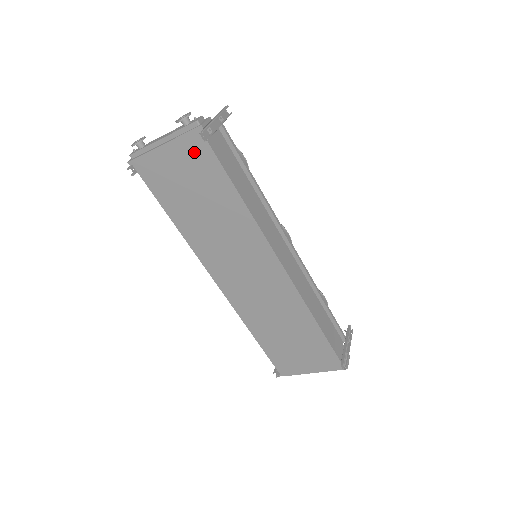
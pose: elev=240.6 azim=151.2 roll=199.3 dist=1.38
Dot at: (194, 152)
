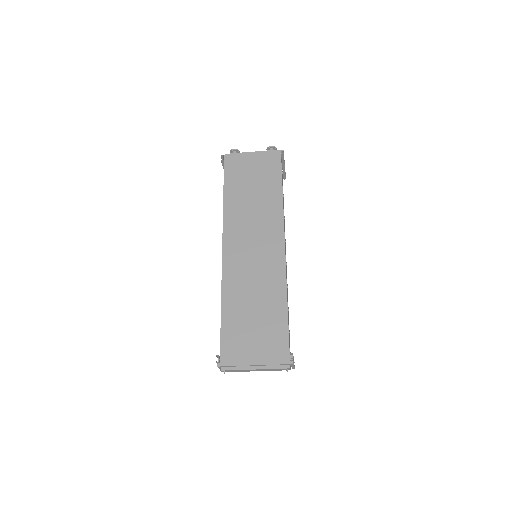
Dot at: (269, 161)
